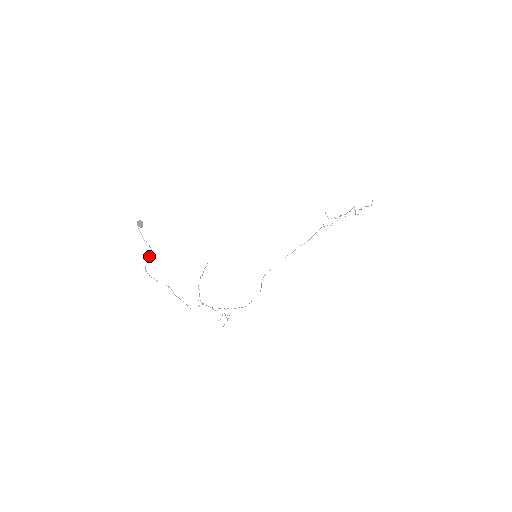
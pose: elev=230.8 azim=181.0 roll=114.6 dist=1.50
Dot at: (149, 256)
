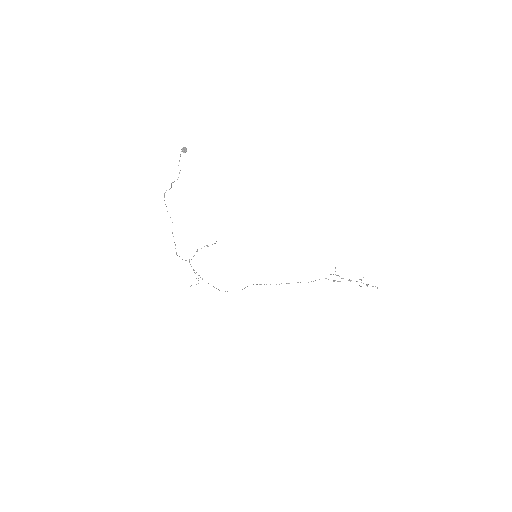
Dot at: (174, 181)
